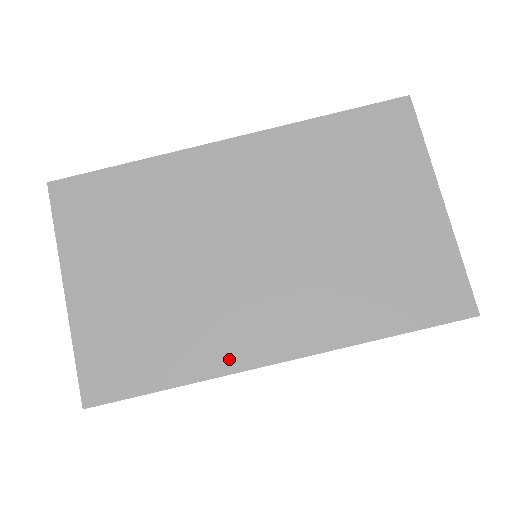
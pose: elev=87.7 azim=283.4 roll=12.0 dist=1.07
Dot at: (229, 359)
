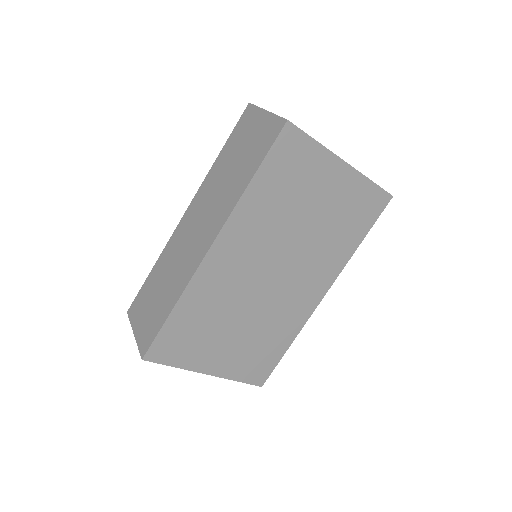
Dot at: (302, 317)
